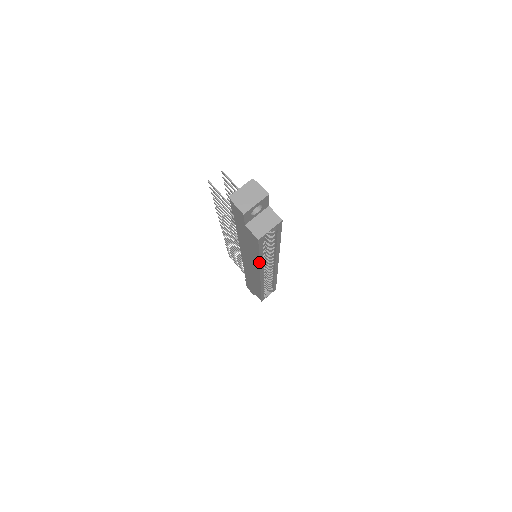
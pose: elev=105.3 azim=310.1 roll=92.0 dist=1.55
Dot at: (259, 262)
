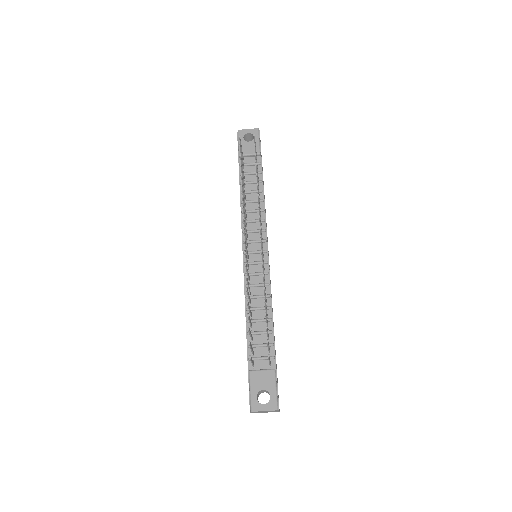
Dot at: occluded
